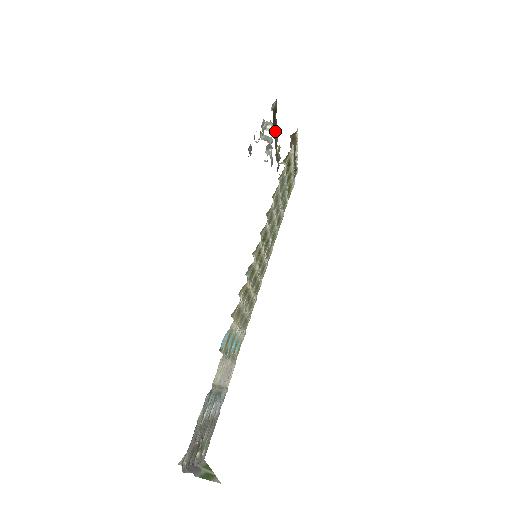
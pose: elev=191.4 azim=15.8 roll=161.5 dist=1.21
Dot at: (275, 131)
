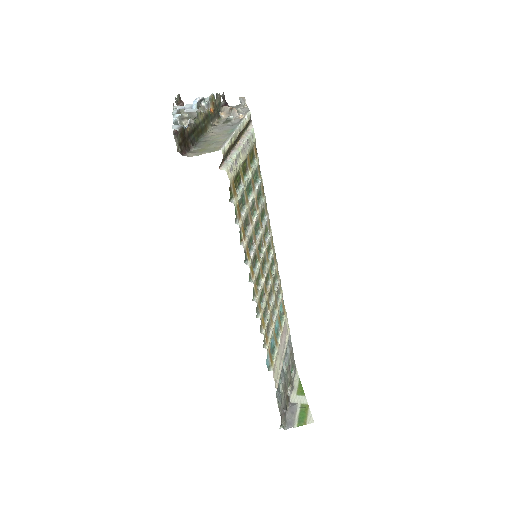
Dot at: (196, 130)
